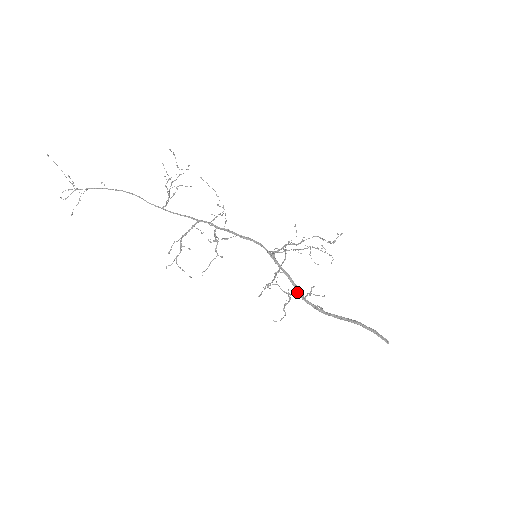
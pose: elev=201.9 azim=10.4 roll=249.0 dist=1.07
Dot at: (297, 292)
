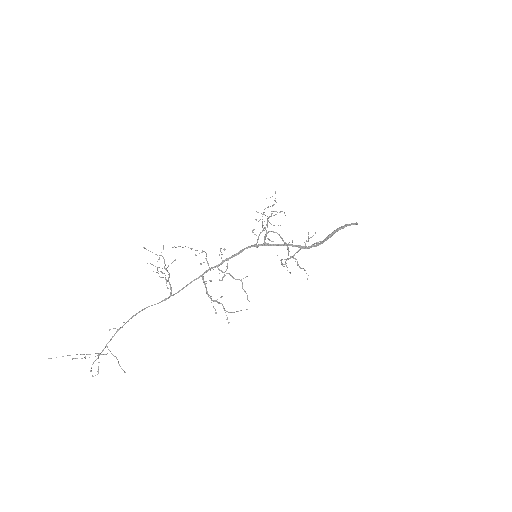
Dot at: occluded
